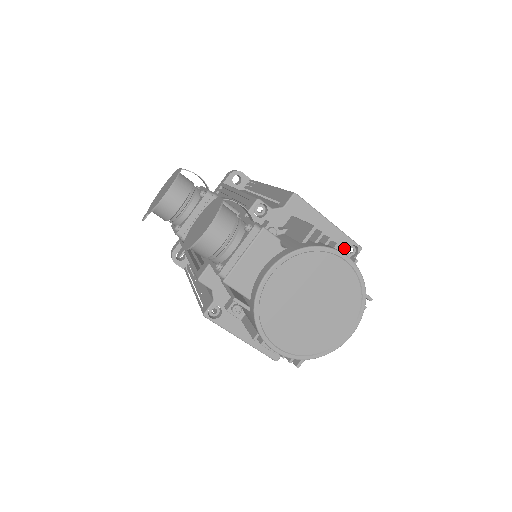
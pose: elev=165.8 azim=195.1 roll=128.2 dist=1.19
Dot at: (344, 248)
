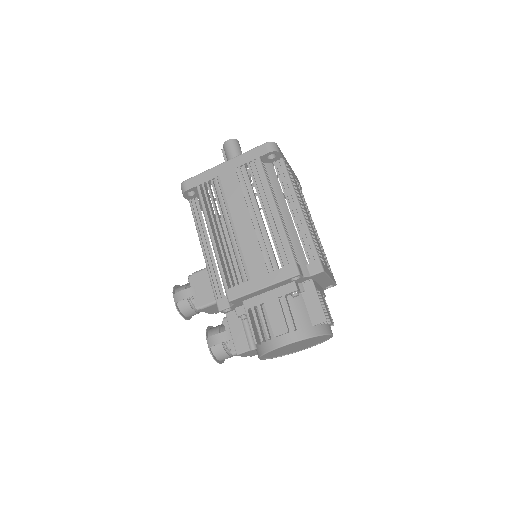
Dot at: (289, 282)
